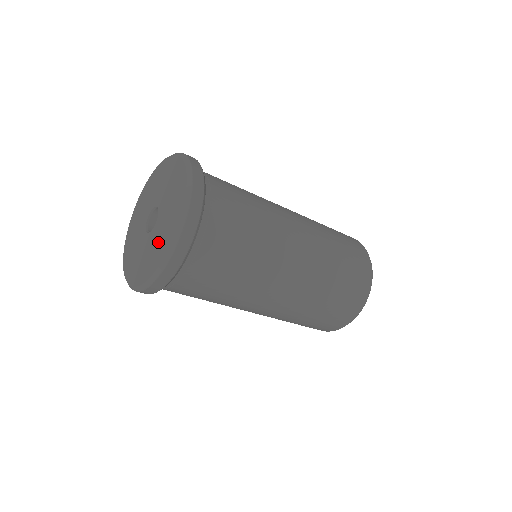
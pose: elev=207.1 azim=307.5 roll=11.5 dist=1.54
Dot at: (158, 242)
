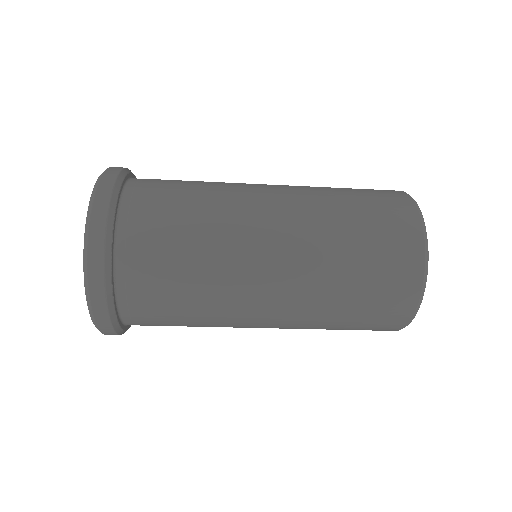
Dot at: occluded
